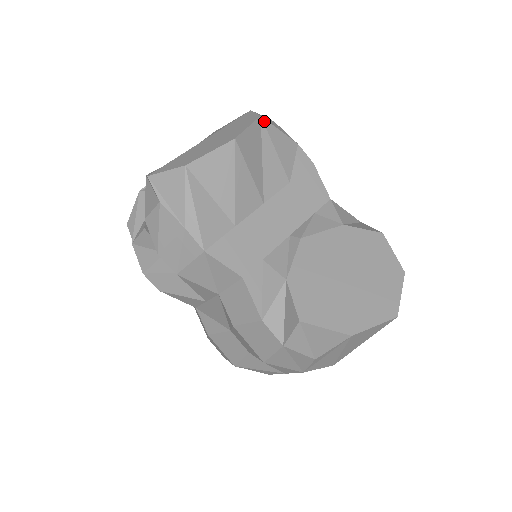
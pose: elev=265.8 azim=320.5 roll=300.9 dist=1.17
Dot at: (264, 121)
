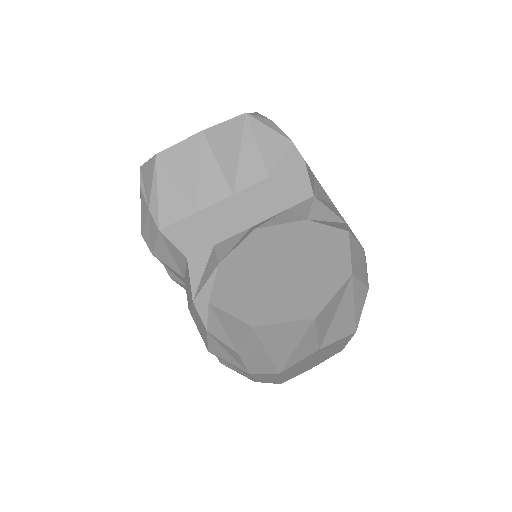
Dot at: (249, 118)
